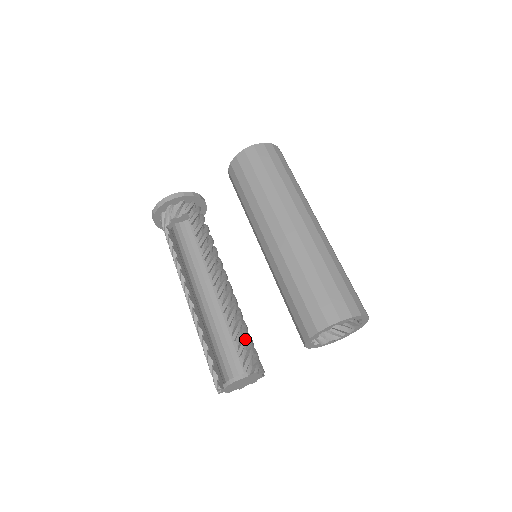
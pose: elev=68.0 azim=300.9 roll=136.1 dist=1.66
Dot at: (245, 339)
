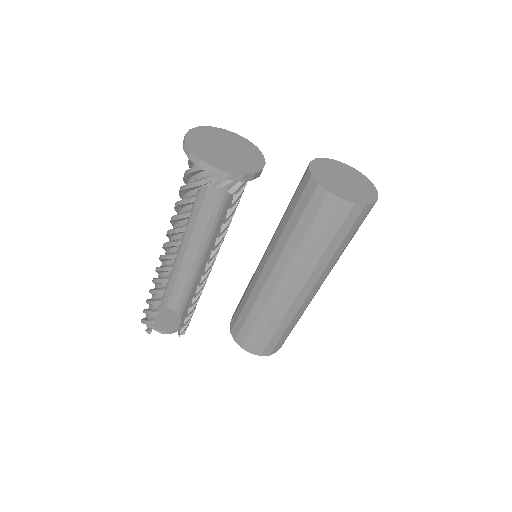
Dot at: occluded
